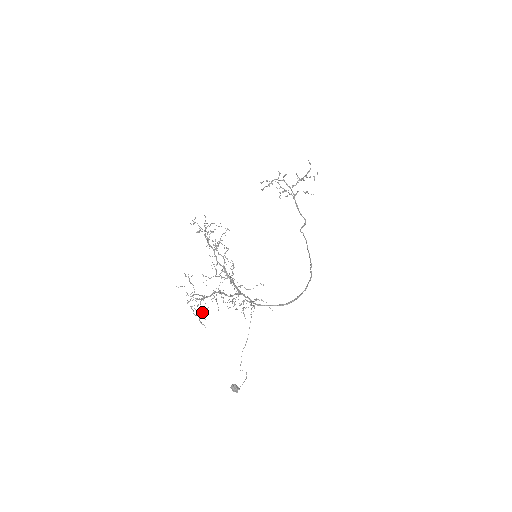
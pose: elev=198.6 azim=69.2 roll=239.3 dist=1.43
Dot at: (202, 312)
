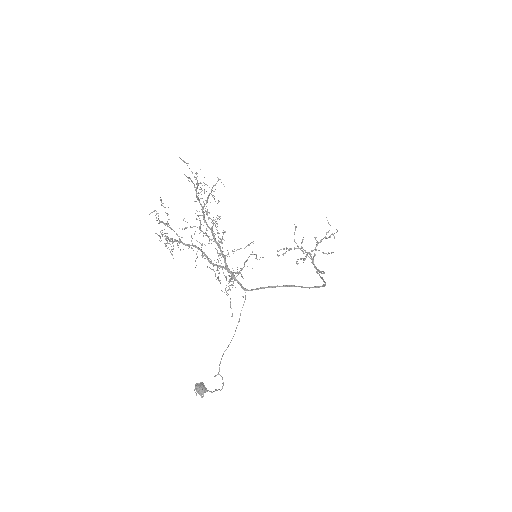
Dot at: (171, 241)
